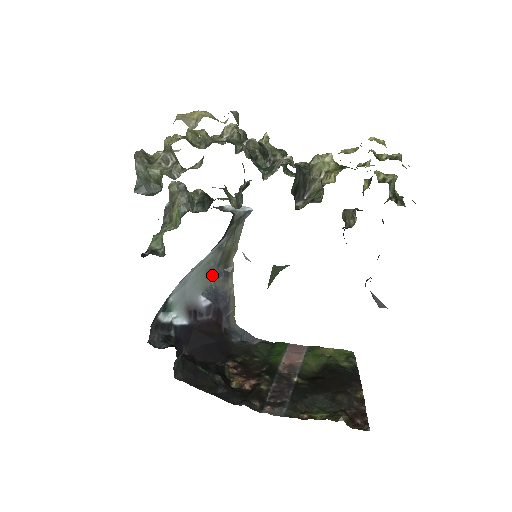
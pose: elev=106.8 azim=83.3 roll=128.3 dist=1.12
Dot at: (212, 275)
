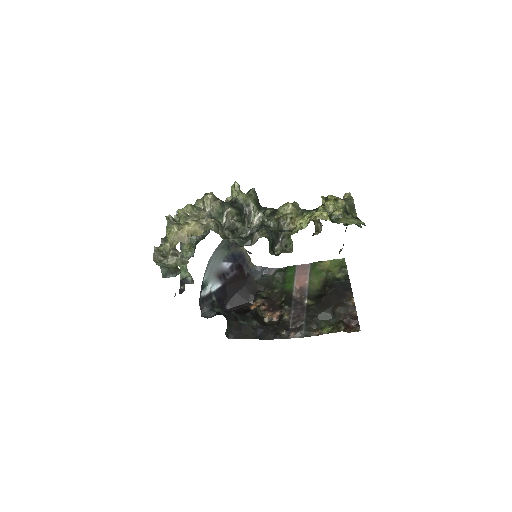
Dot at: (226, 247)
